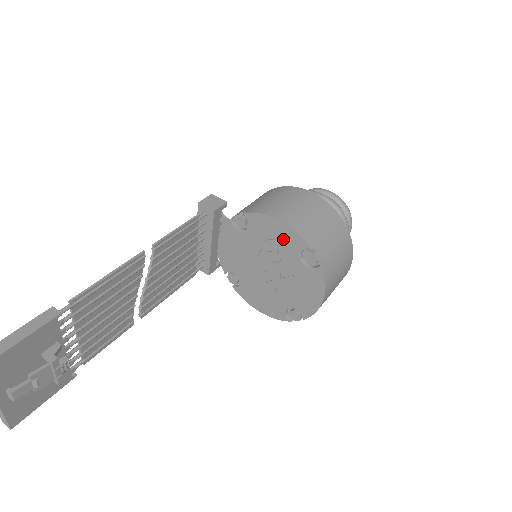
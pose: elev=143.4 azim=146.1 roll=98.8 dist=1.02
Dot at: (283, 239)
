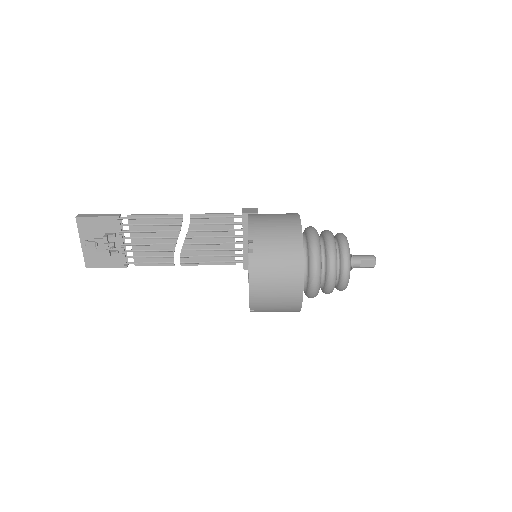
Dot at: occluded
